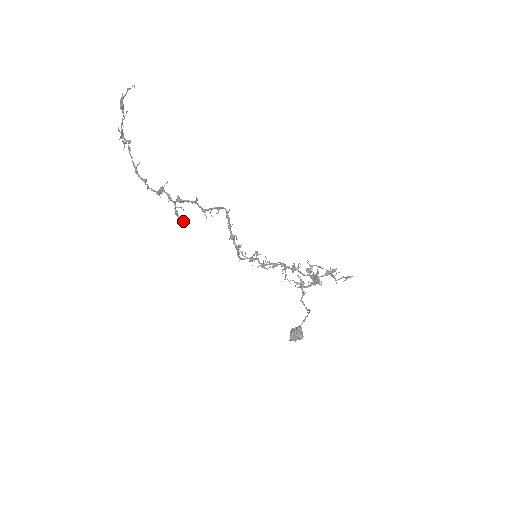
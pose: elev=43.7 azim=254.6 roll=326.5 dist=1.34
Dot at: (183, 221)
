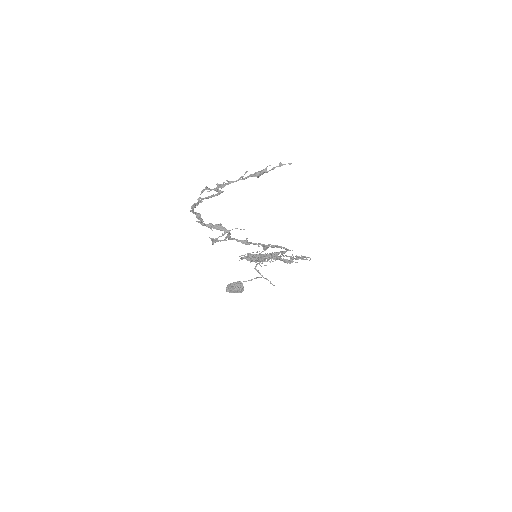
Dot at: (213, 242)
